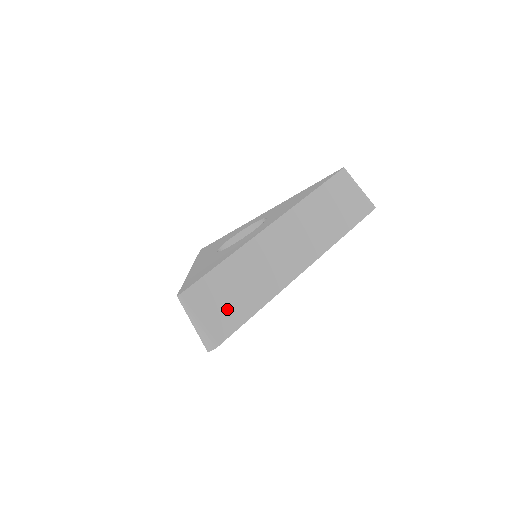
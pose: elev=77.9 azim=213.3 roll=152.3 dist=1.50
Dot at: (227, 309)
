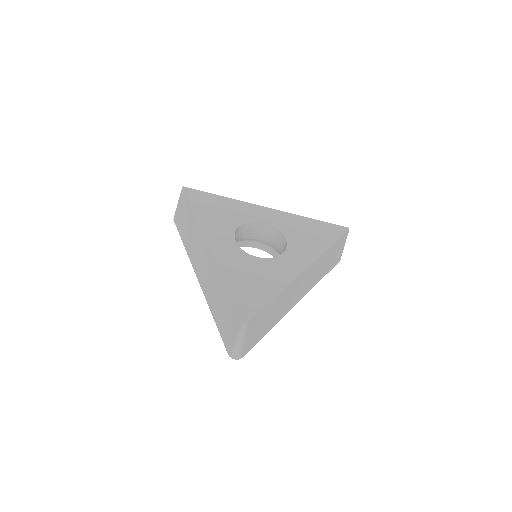
Dot at: (258, 332)
